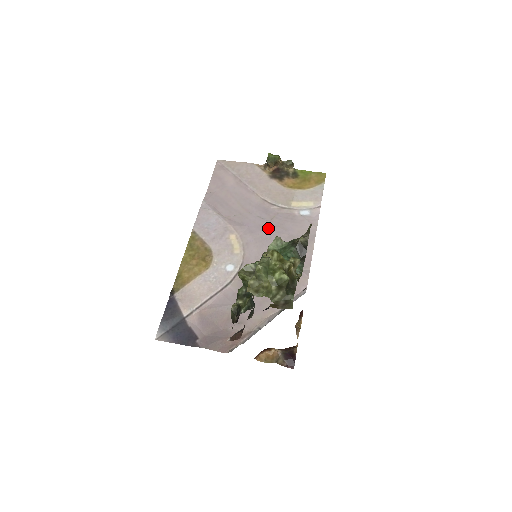
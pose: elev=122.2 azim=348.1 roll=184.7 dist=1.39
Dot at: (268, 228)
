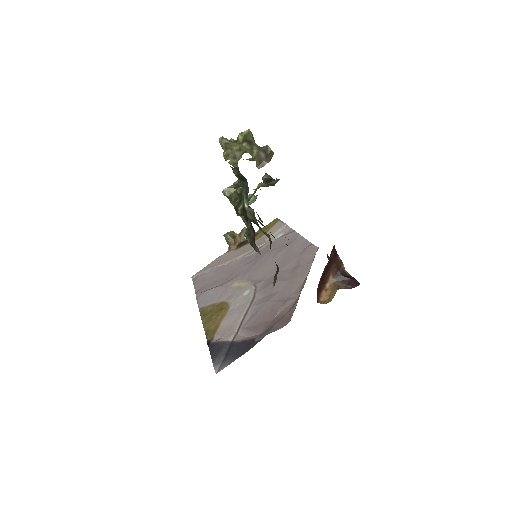
Dot at: (258, 260)
